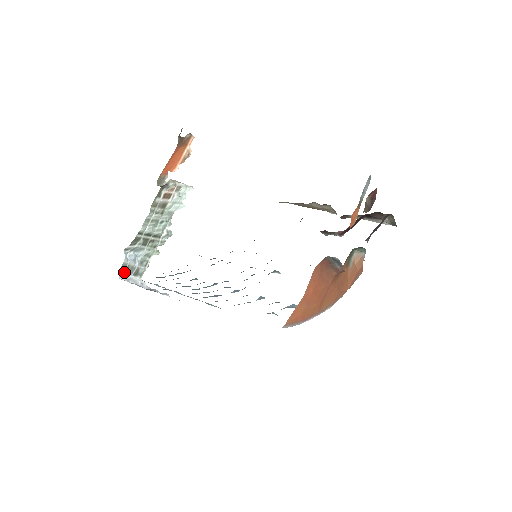
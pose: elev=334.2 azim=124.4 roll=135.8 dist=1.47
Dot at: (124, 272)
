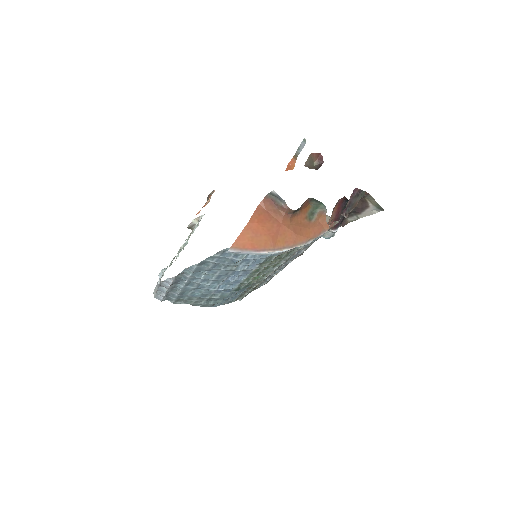
Dot at: (155, 287)
